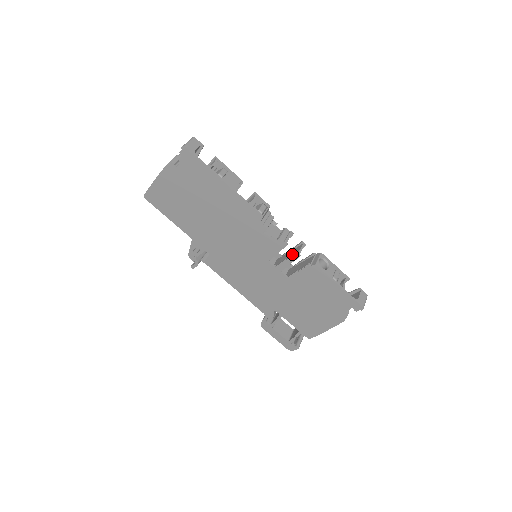
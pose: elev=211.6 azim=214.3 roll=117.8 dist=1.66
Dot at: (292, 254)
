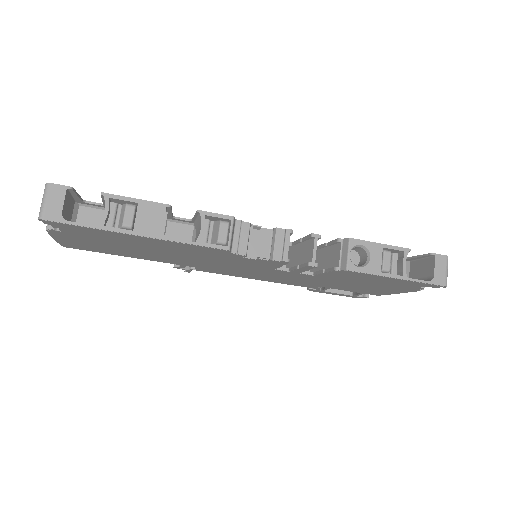
Dot at: (304, 263)
